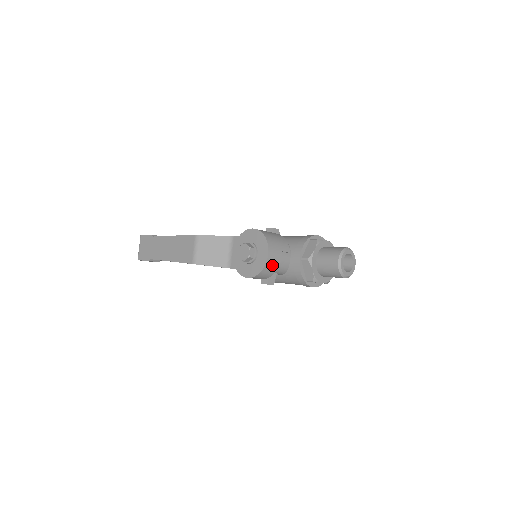
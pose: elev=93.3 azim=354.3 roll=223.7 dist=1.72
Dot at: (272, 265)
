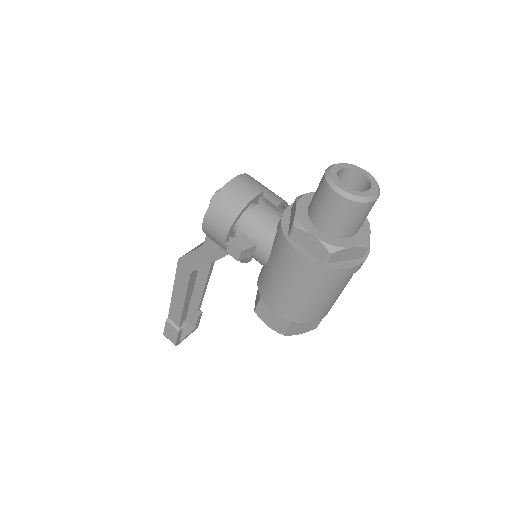
Dot at: (237, 194)
